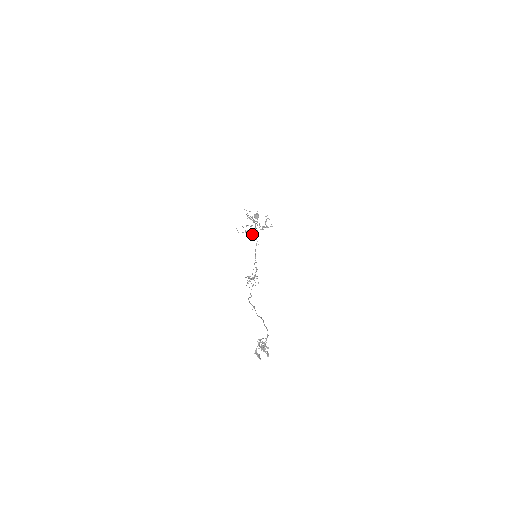
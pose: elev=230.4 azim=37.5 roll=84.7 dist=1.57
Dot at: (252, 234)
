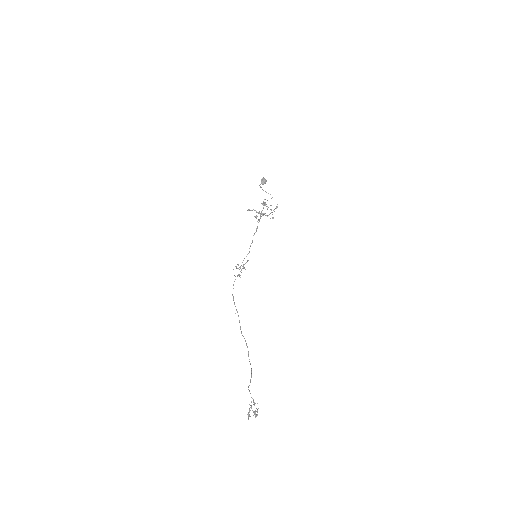
Dot at: occluded
